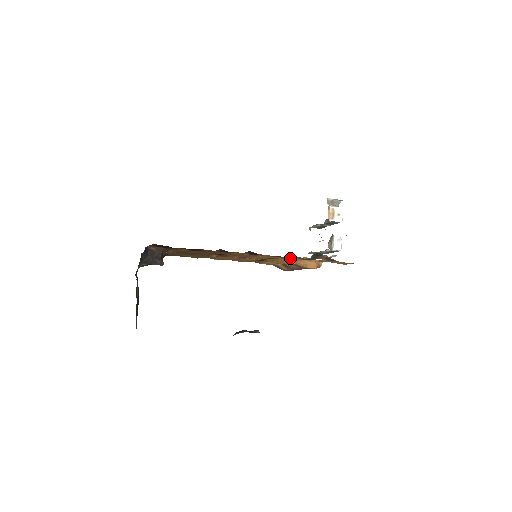
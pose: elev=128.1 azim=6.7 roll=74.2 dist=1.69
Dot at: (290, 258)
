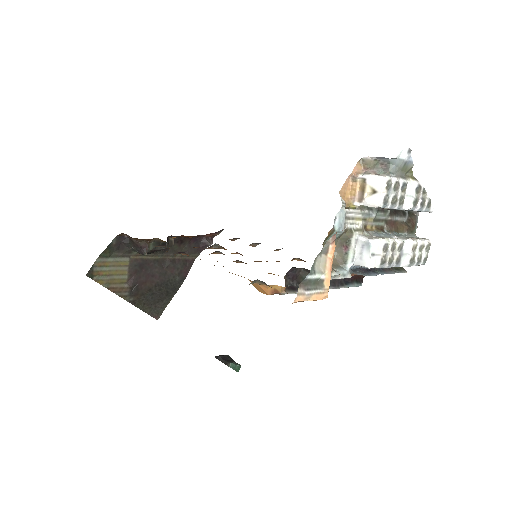
Dot at: occluded
